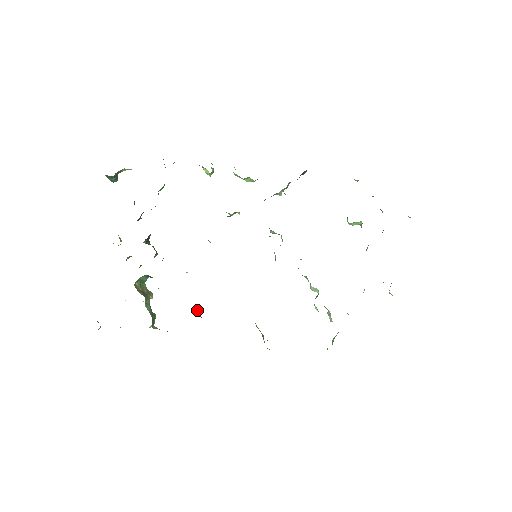
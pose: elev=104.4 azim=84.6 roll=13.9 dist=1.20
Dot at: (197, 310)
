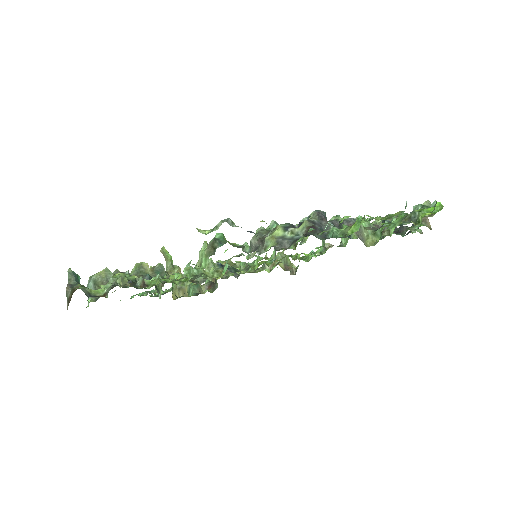
Dot at: occluded
